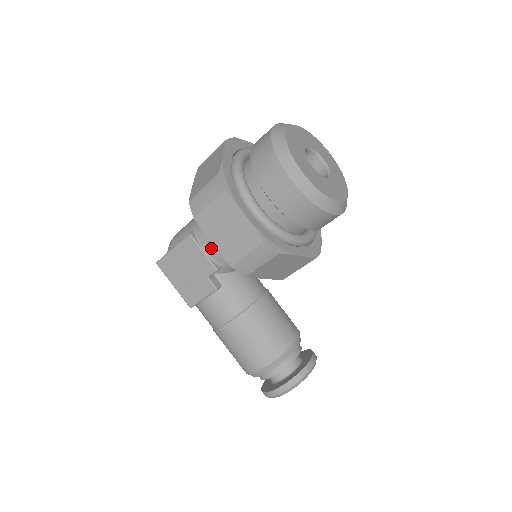
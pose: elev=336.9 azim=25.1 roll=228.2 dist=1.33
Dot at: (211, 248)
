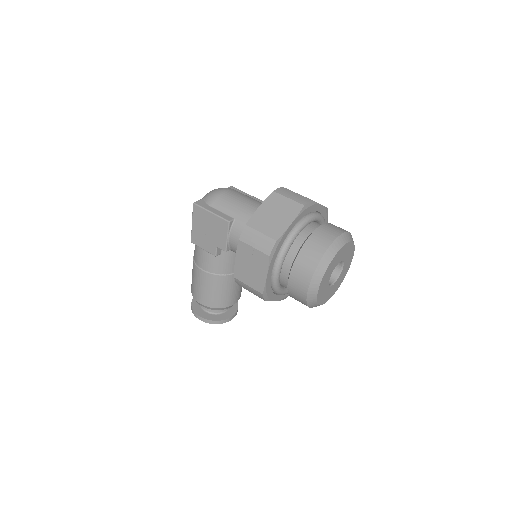
Dot at: (234, 241)
